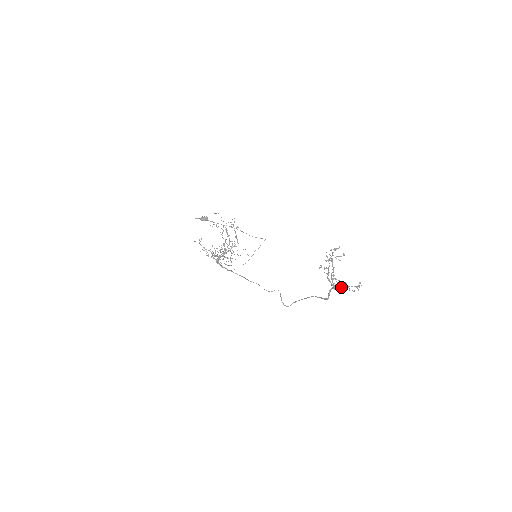
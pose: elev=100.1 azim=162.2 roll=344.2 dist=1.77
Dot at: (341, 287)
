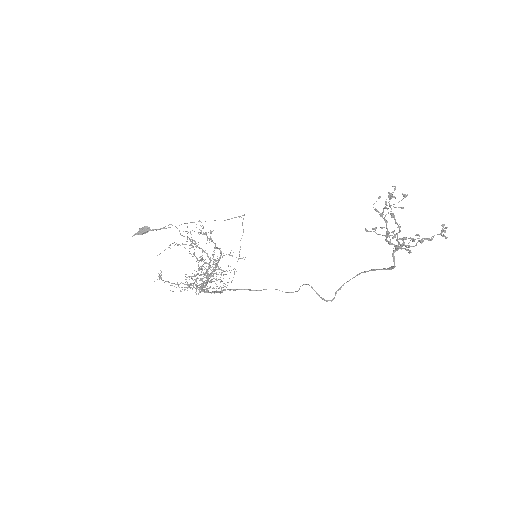
Dot at: occluded
